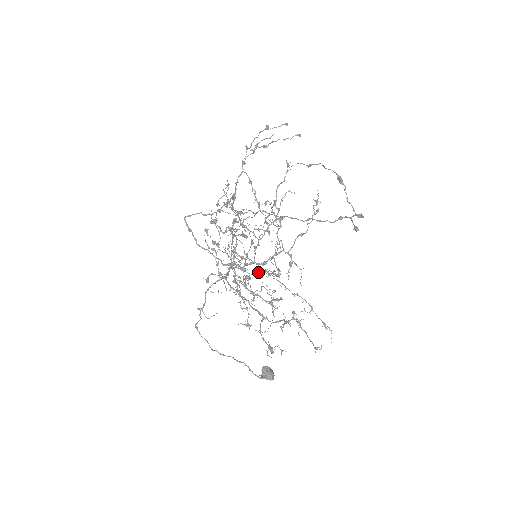
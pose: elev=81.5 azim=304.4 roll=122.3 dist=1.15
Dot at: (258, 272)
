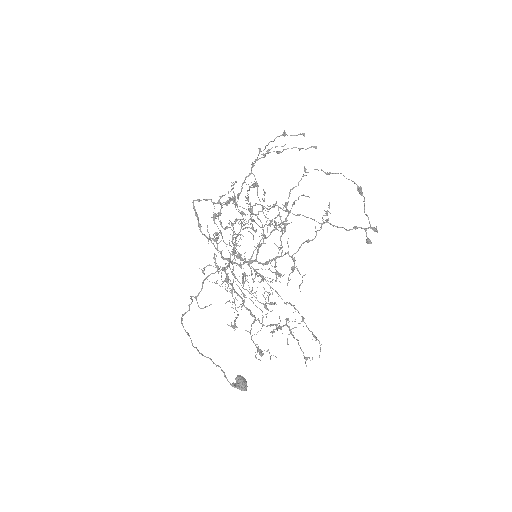
Dot at: occluded
